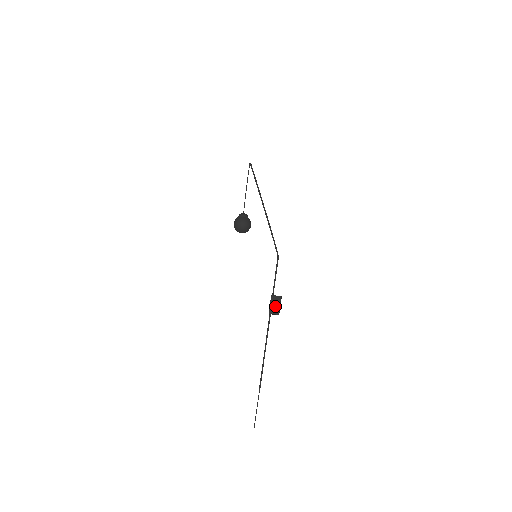
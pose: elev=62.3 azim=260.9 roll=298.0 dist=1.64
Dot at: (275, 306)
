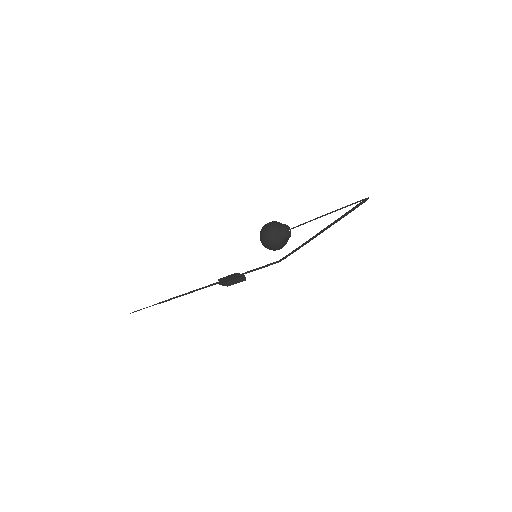
Dot at: occluded
